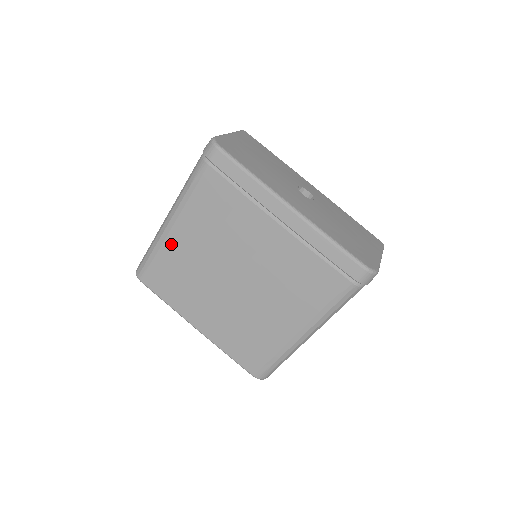
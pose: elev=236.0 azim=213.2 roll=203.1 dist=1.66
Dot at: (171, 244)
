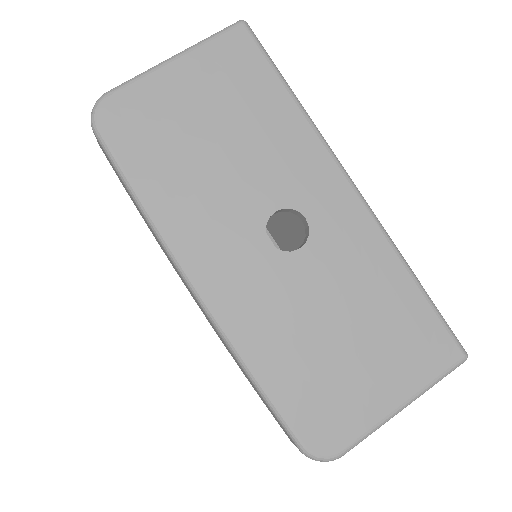
Dot at: occluded
